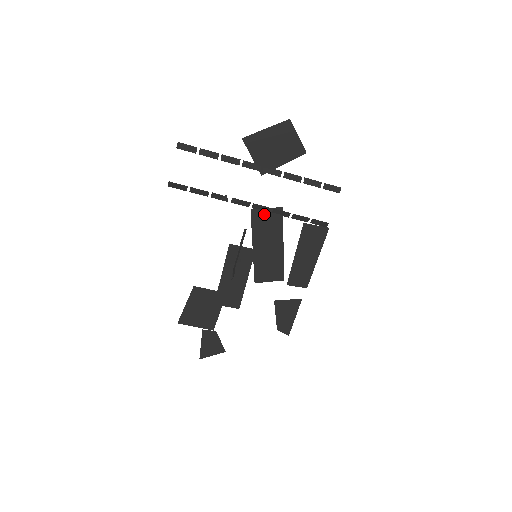
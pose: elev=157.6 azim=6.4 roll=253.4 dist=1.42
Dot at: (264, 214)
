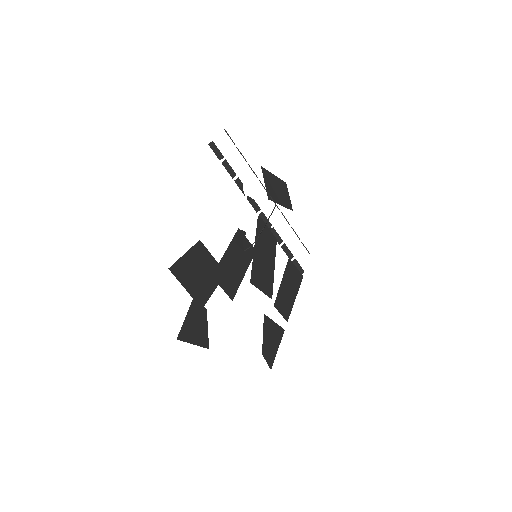
Dot at: (266, 227)
